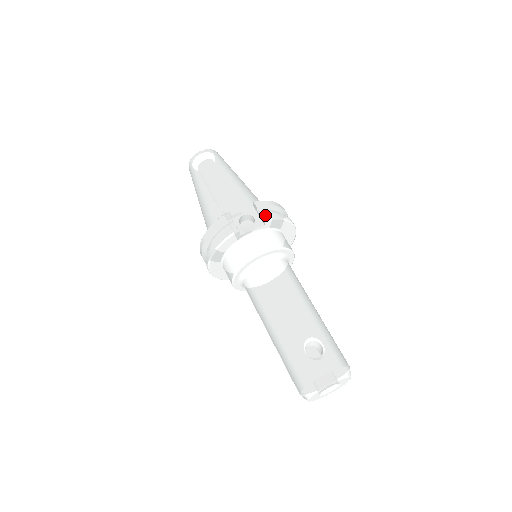
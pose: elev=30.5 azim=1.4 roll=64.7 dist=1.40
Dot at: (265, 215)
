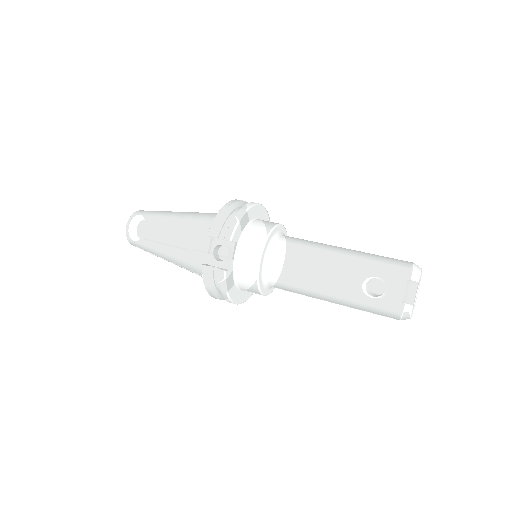
Dot at: (226, 237)
